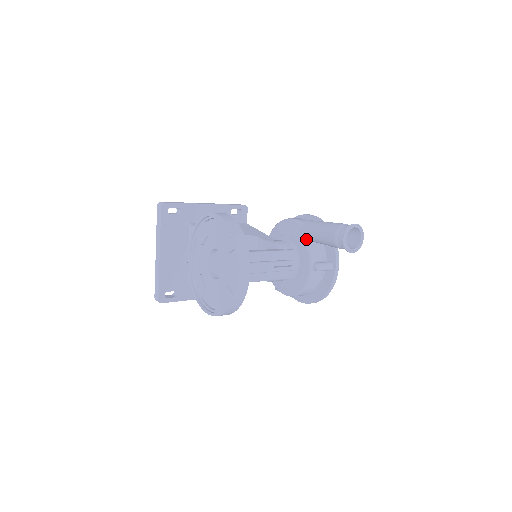
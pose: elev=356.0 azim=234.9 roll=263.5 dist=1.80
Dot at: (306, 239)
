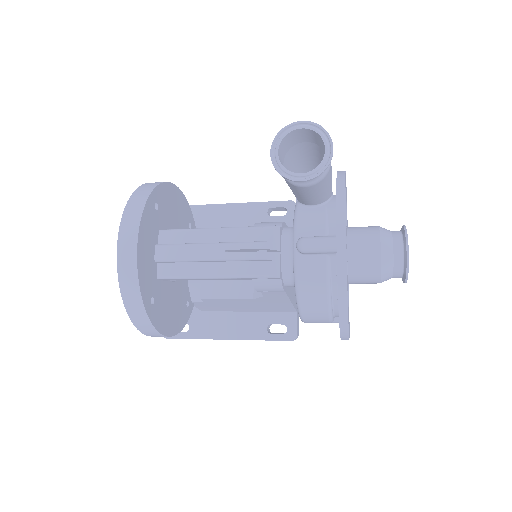
Dot at: (299, 204)
